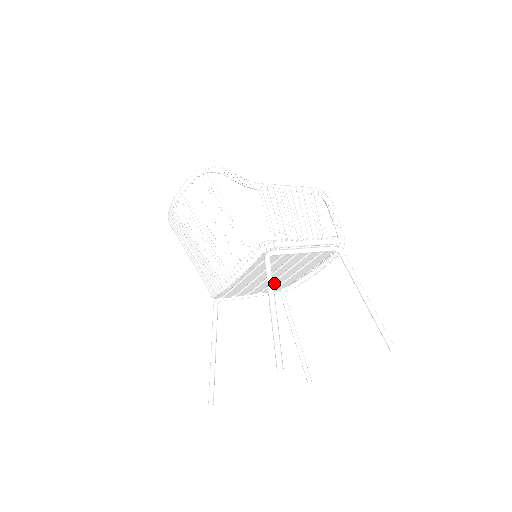
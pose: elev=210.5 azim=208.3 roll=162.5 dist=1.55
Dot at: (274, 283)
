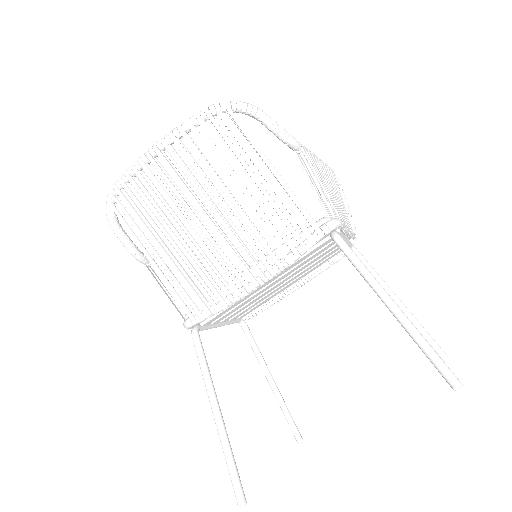
Dot at: (258, 301)
